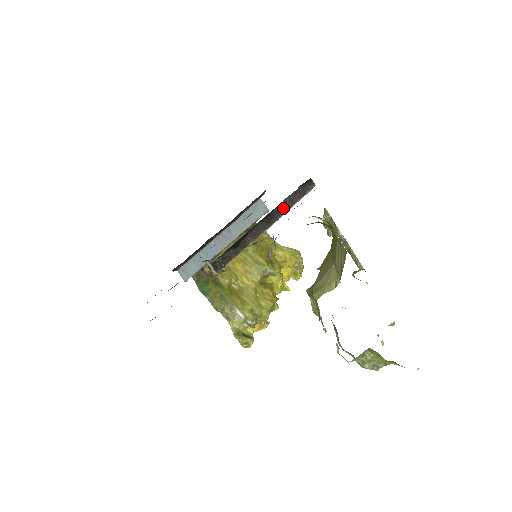
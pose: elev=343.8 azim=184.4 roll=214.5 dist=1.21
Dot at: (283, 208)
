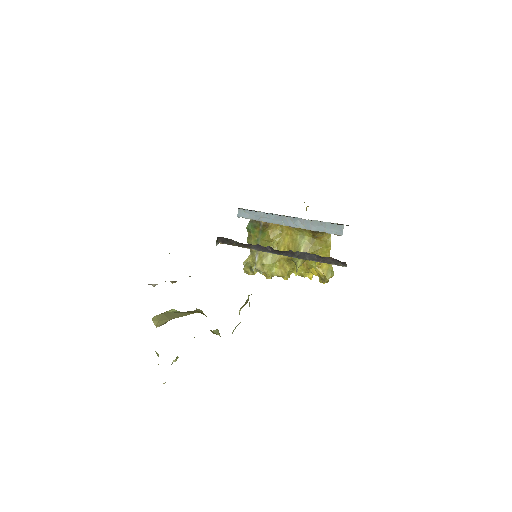
Dot at: (300, 255)
